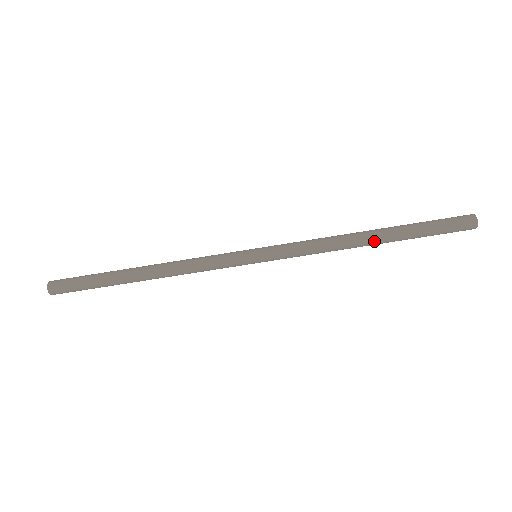
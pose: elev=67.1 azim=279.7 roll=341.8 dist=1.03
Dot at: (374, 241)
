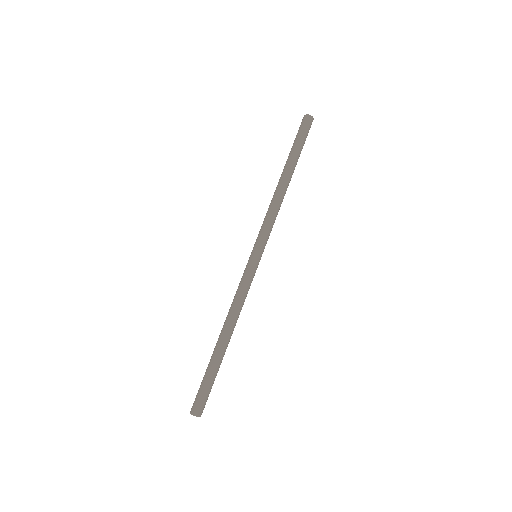
Dot at: (286, 177)
